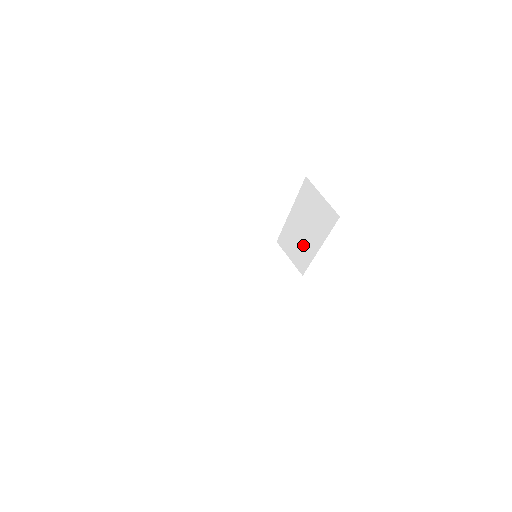
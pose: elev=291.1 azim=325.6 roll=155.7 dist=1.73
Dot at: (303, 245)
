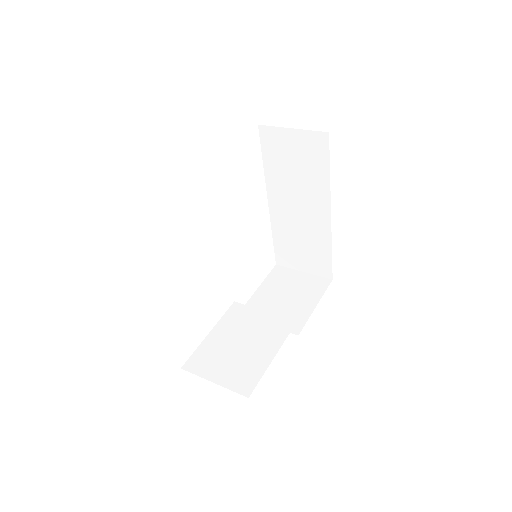
Dot at: (308, 231)
